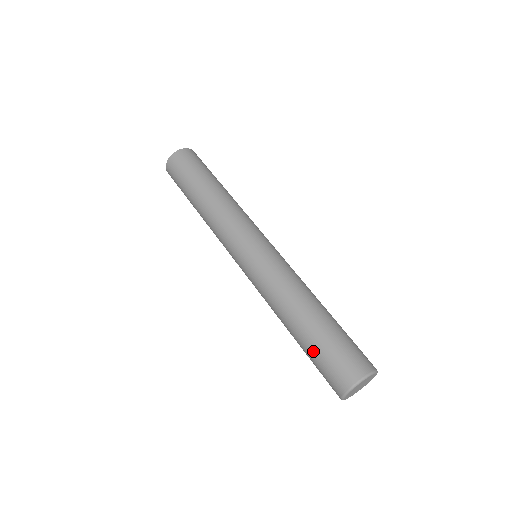
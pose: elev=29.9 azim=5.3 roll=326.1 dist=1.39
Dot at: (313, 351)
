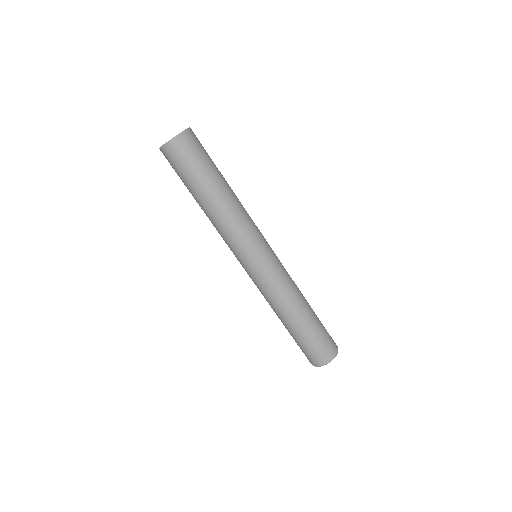
Dot at: (301, 341)
